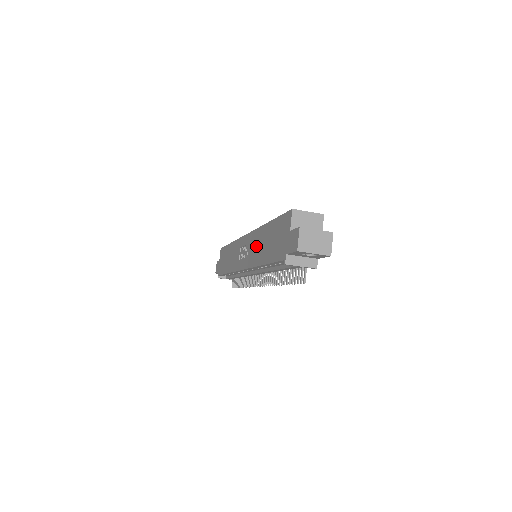
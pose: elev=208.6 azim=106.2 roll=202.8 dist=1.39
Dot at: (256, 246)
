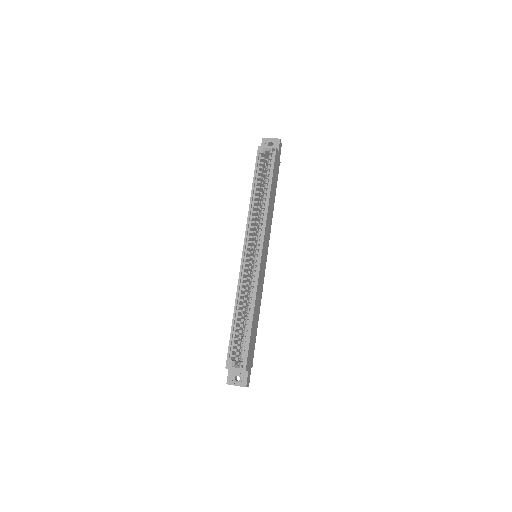
Dot at: occluded
